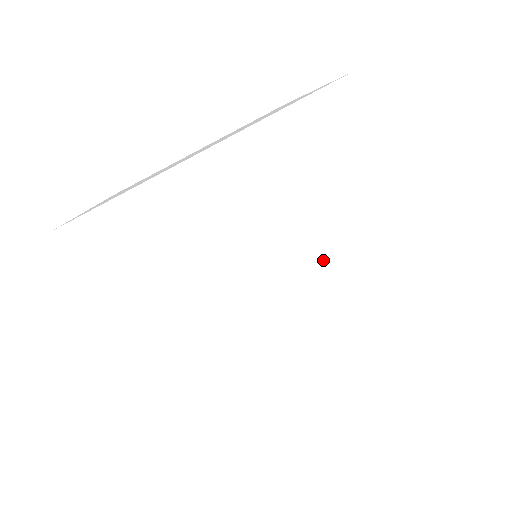
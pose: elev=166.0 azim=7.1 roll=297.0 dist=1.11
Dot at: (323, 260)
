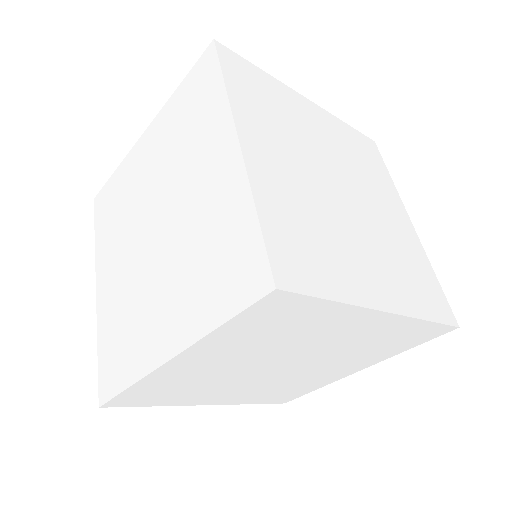
Dot at: (182, 195)
